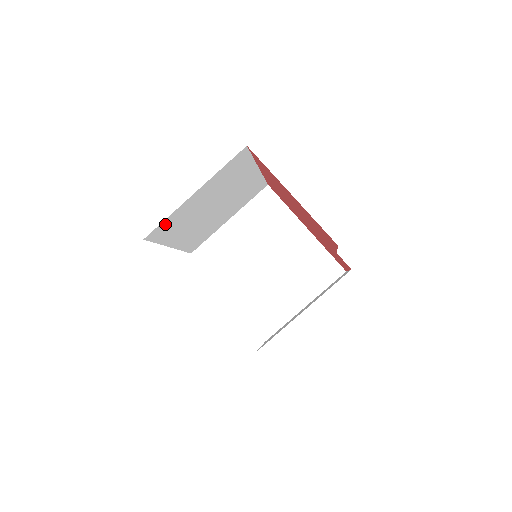
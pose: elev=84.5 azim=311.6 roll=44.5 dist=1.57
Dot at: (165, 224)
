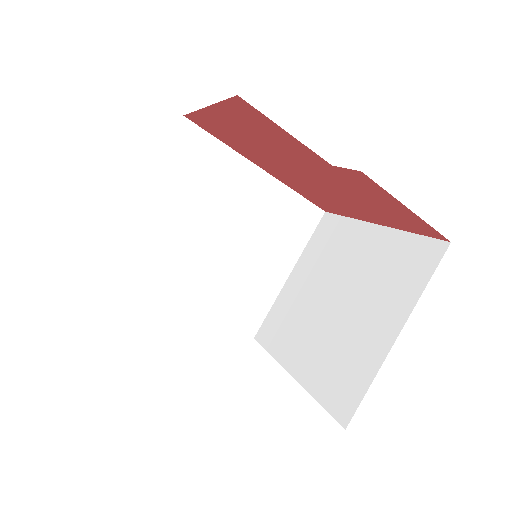
Dot at: (125, 245)
